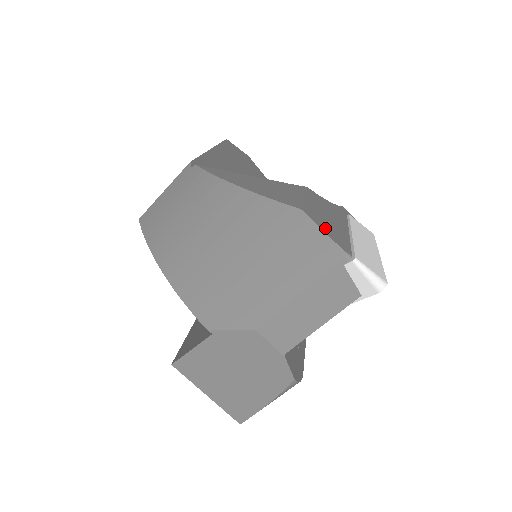
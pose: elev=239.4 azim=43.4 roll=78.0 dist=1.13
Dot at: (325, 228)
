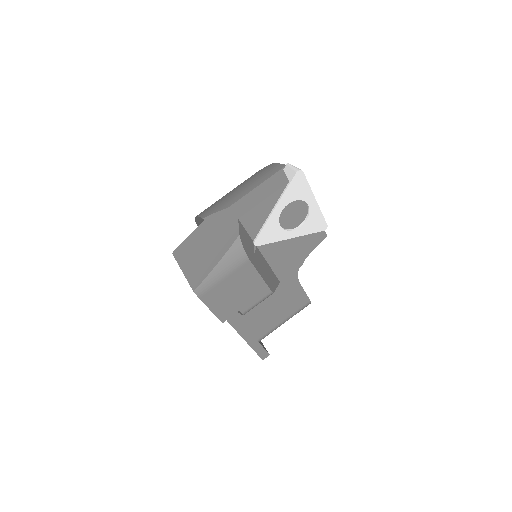
Dot at: occluded
